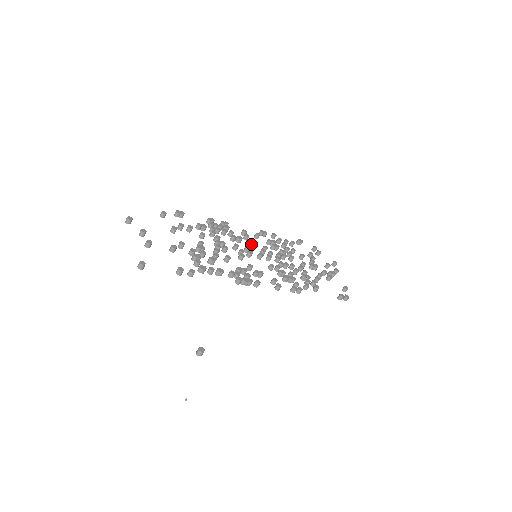
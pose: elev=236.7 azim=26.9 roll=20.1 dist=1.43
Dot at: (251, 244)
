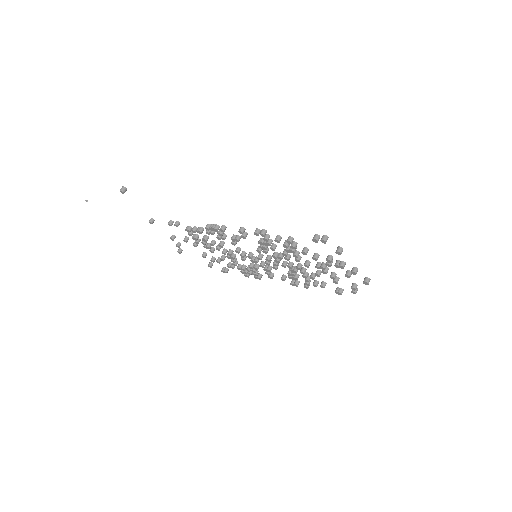
Dot at: (262, 262)
